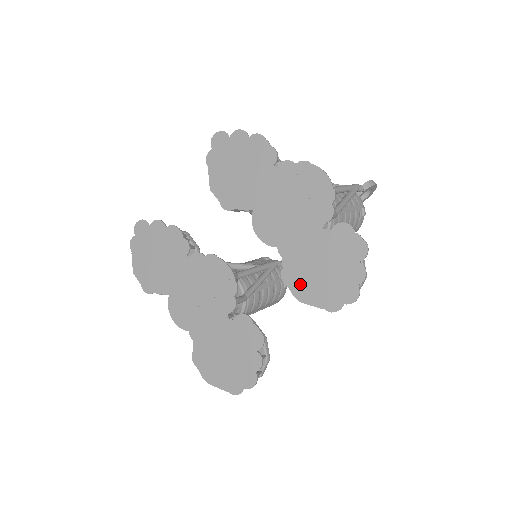
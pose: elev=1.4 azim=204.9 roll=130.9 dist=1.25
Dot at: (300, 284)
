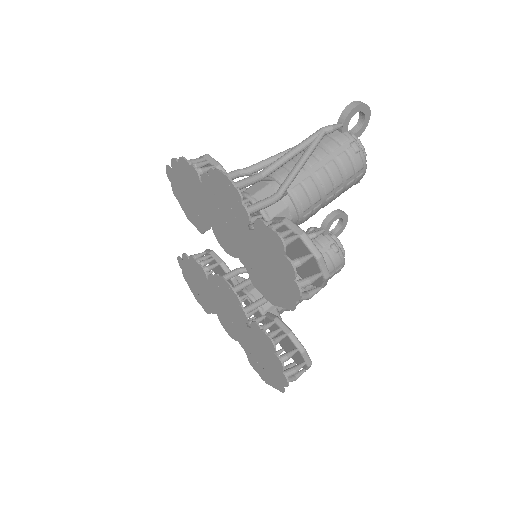
Dot at: (264, 288)
